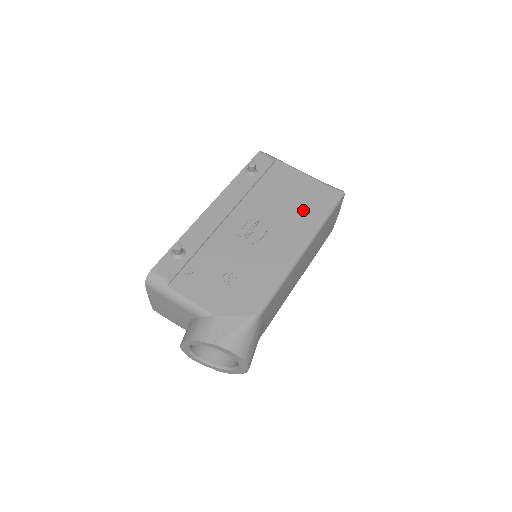
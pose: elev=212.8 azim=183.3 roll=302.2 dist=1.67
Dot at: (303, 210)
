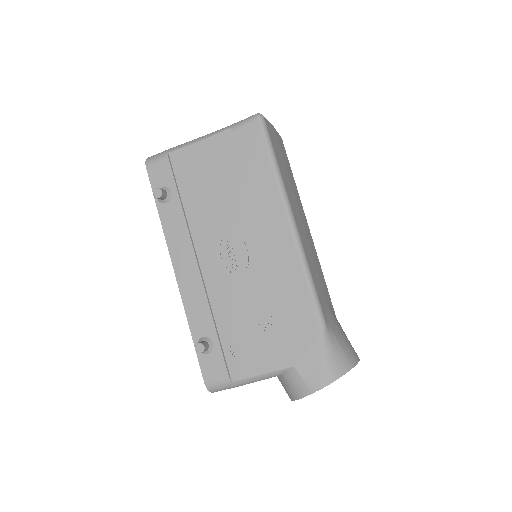
Dot at: (248, 182)
